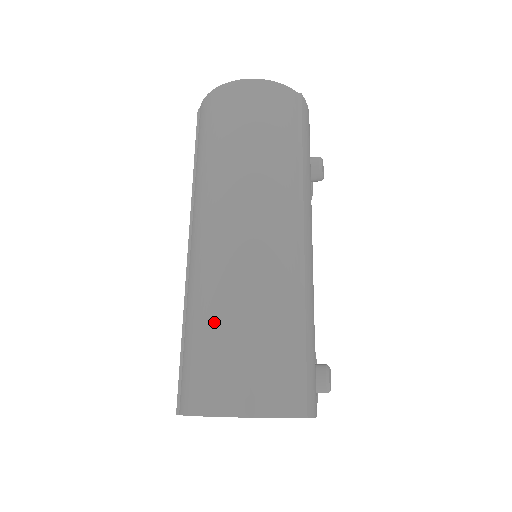
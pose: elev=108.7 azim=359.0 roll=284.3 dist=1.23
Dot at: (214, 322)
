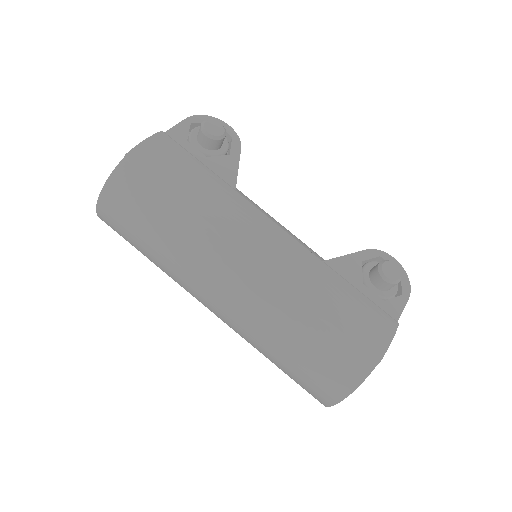
Dot at: (272, 361)
